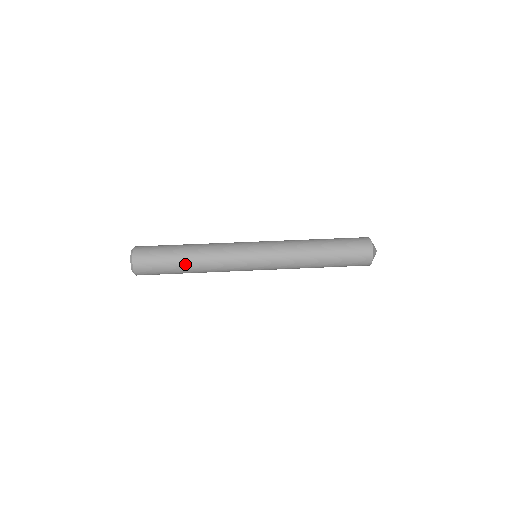
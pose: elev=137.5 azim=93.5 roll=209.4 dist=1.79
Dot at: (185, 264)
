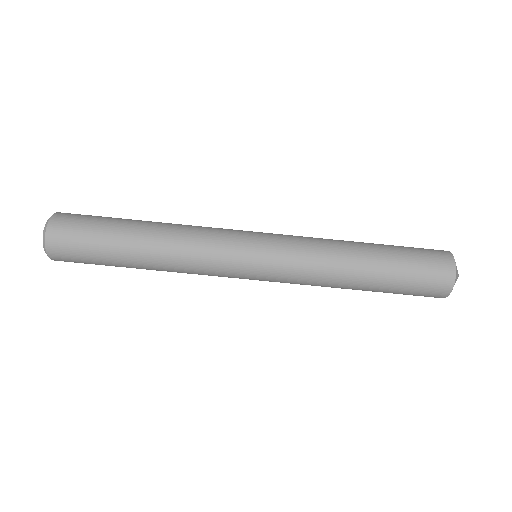
Dot at: (134, 258)
